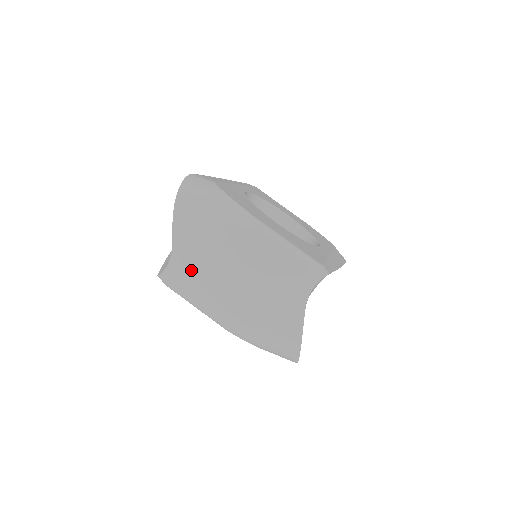
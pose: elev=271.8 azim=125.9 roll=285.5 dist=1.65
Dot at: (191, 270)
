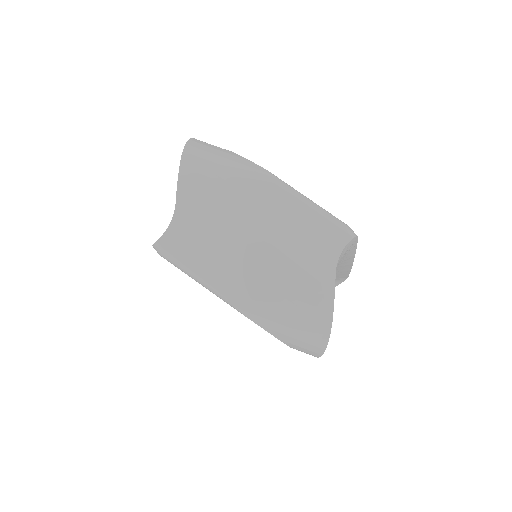
Dot at: (197, 232)
